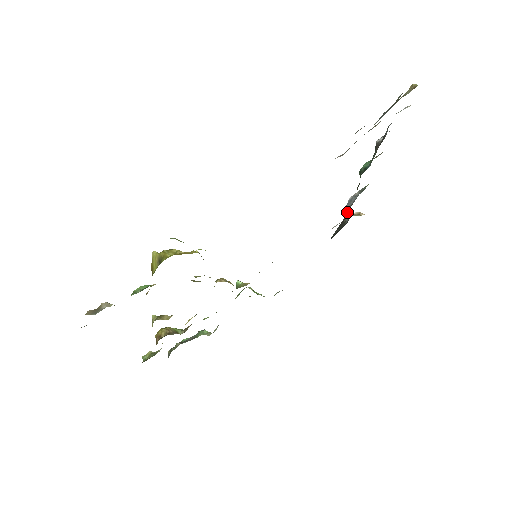
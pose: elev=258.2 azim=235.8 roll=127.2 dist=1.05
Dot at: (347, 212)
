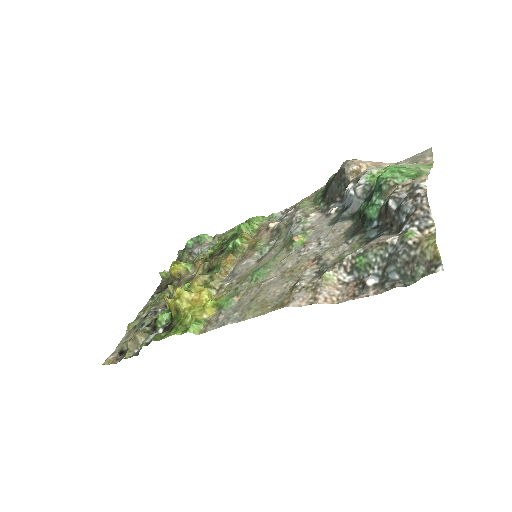
Dot at: (346, 205)
